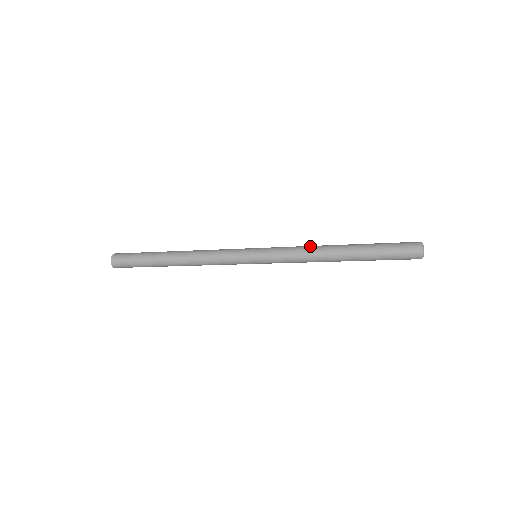
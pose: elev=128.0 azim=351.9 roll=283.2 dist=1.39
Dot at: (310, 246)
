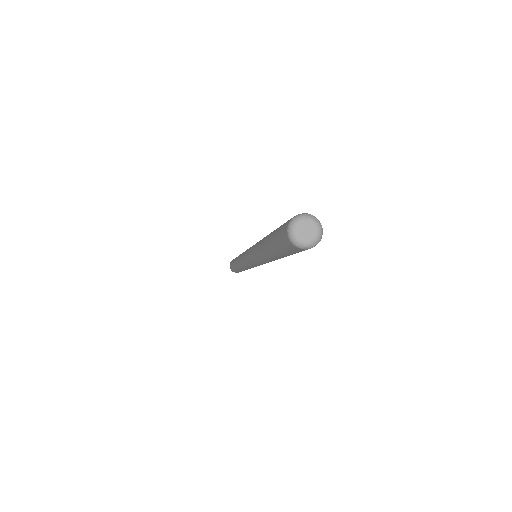
Dot at: occluded
